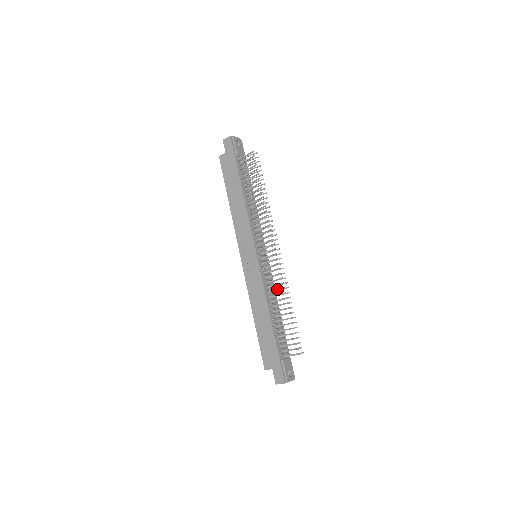
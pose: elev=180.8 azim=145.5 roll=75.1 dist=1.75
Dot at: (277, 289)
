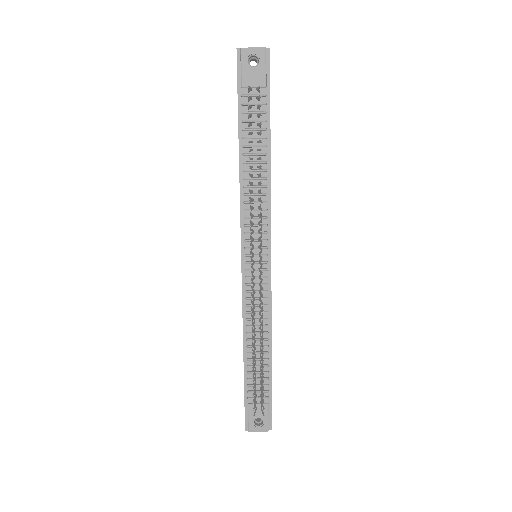
Dot at: (254, 319)
